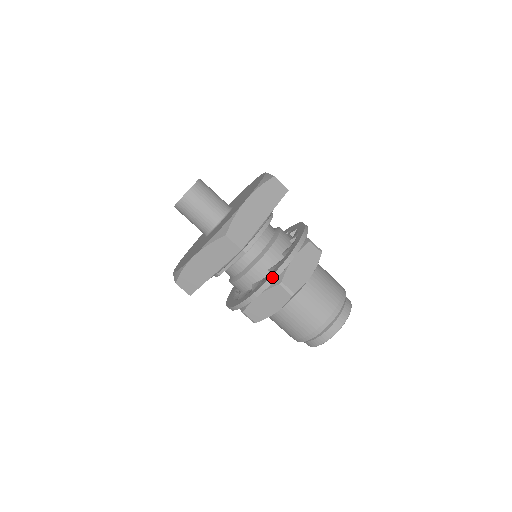
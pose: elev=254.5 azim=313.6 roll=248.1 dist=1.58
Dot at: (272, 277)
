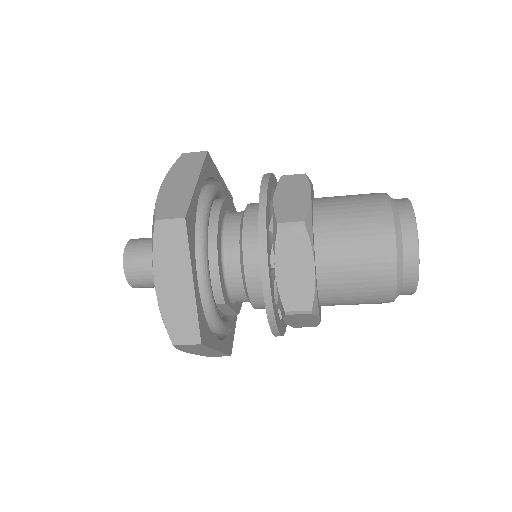
Dot at: (269, 318)
